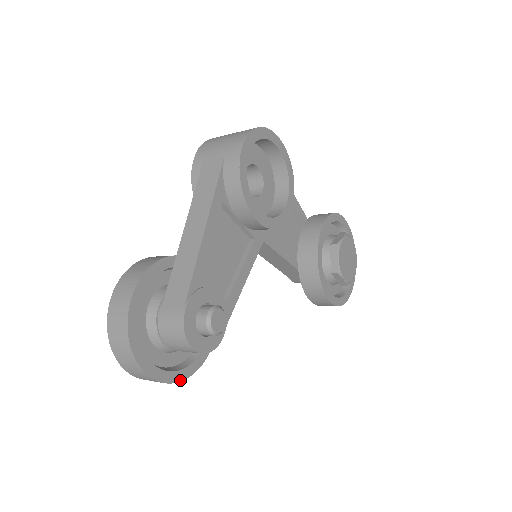
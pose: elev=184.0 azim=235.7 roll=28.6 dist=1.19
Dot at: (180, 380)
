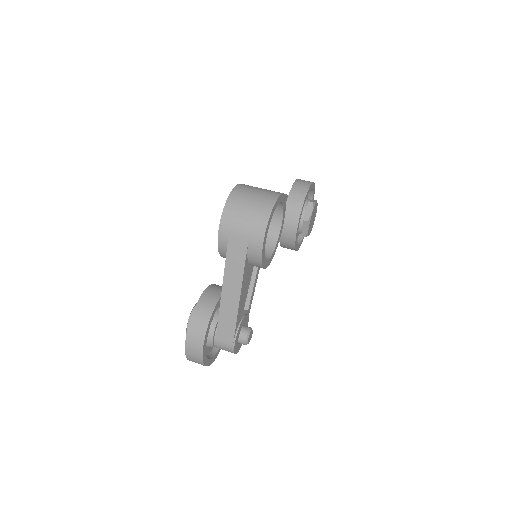
Dot at: occluded
